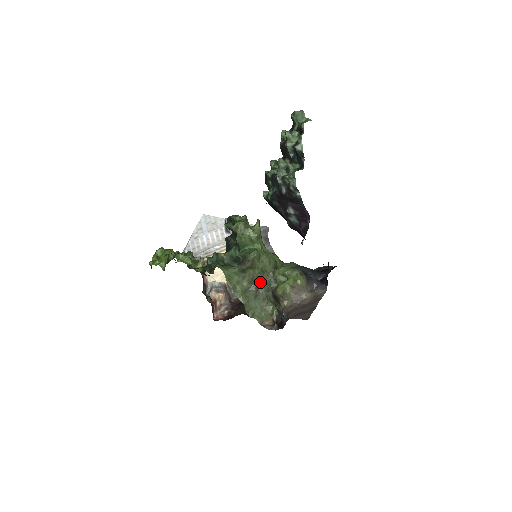
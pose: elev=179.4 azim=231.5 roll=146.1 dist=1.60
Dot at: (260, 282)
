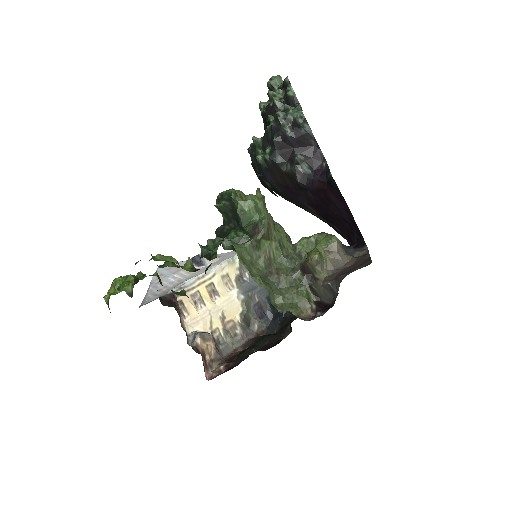
Dot at: (279, 264)
